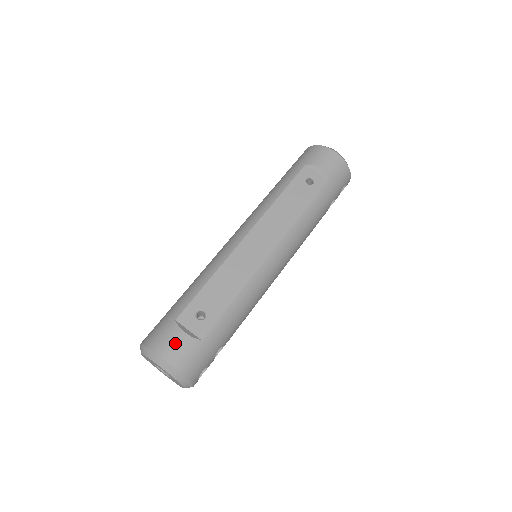
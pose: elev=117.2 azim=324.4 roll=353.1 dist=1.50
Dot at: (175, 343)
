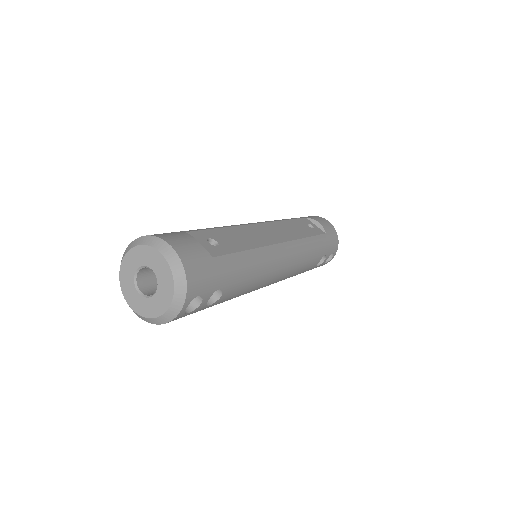
Dot at: (185, 241)
